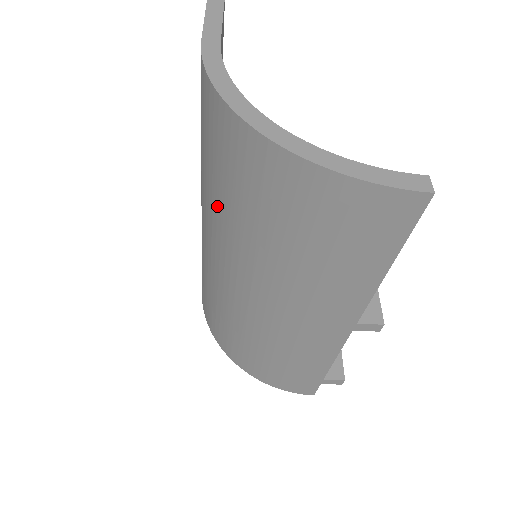
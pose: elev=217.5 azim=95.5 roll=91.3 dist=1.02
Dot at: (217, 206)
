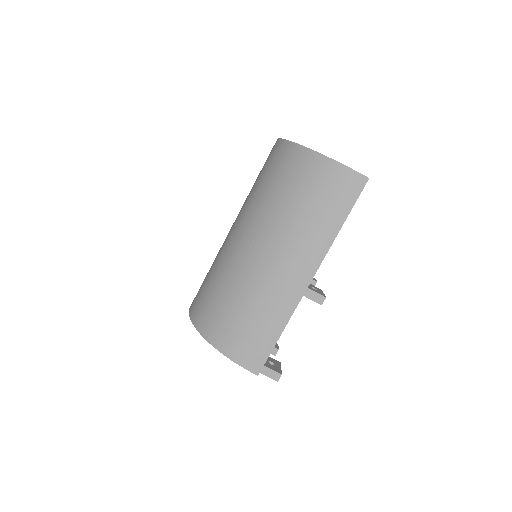
Dot at: (259, 199)
